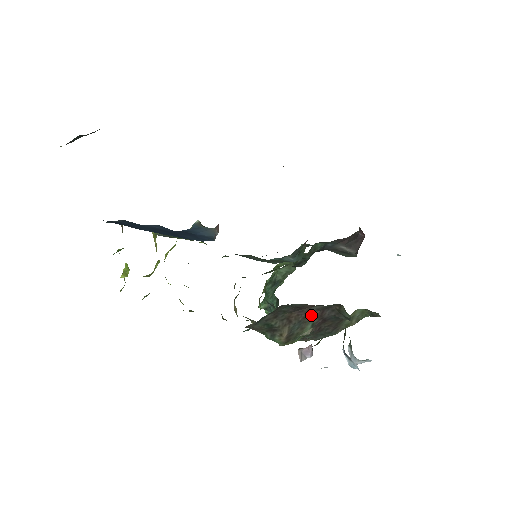
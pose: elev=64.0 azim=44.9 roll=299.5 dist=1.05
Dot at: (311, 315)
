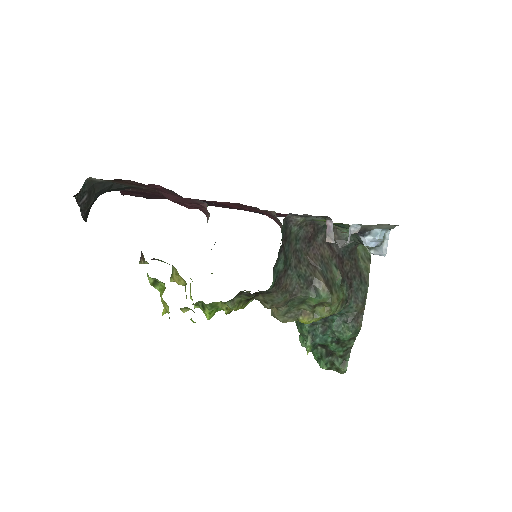
Dot at: (325, 253)
